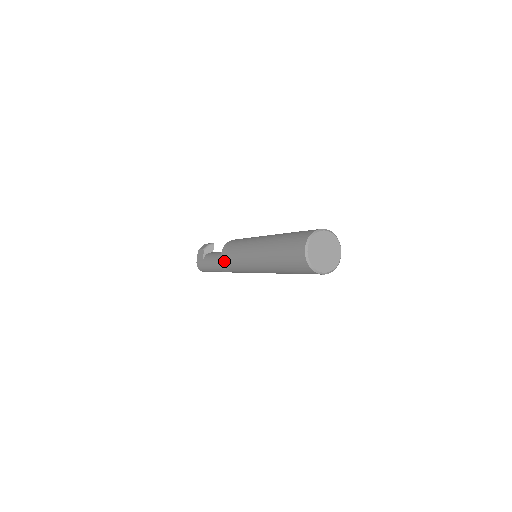
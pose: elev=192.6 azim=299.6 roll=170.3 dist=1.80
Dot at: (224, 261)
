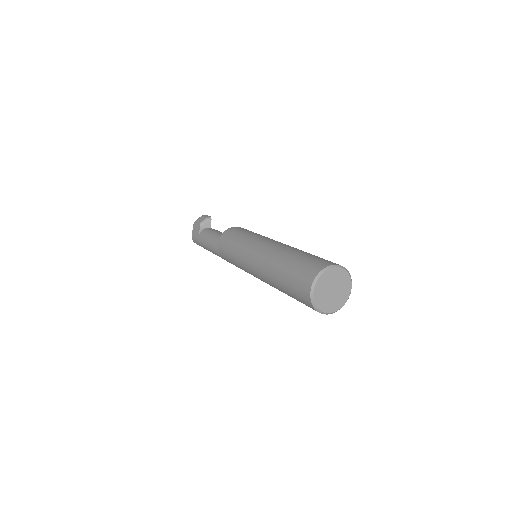
Dot at: (221, 252)
